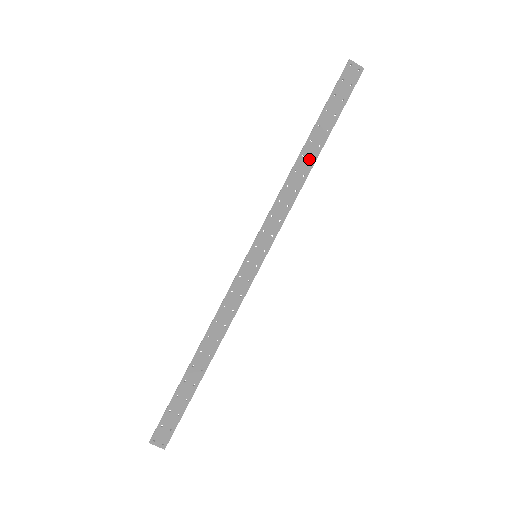
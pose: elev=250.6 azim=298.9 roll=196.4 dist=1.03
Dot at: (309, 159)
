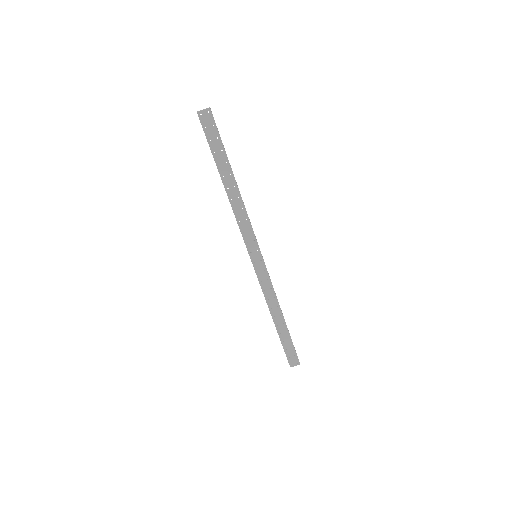
Dot at: (232, 187)
